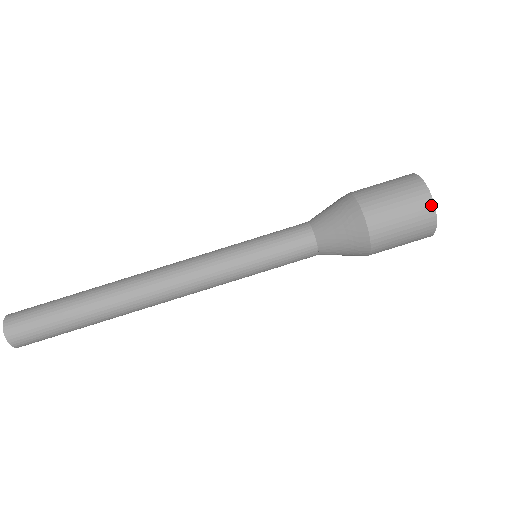
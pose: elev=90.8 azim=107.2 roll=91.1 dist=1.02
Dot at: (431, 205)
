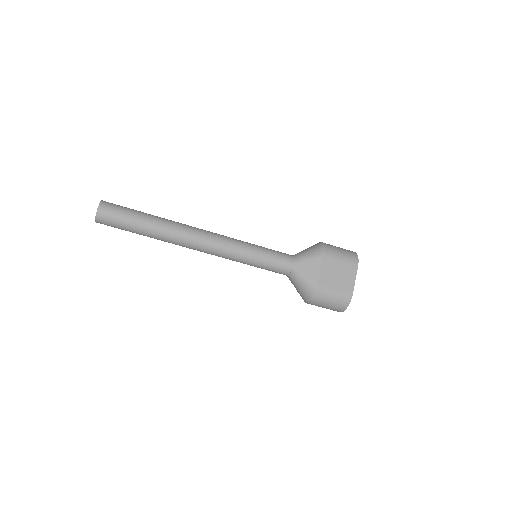
Dot at: occluded
